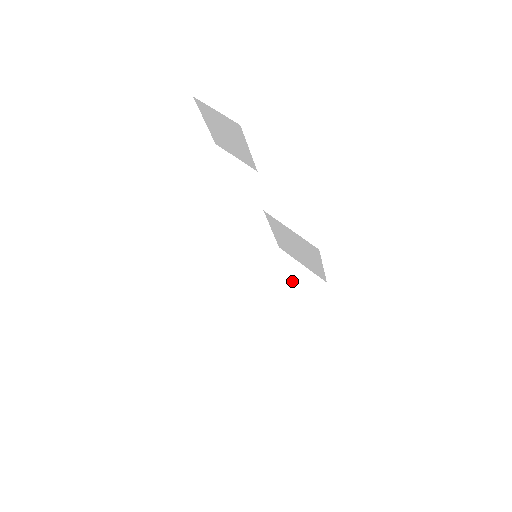
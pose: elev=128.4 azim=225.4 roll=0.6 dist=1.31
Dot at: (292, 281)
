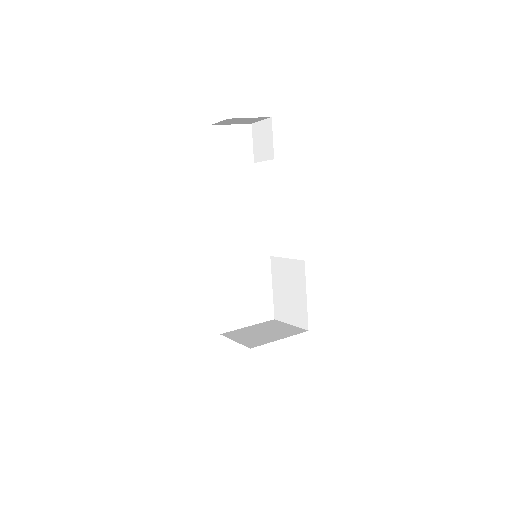
Dot at: (278, 329)
